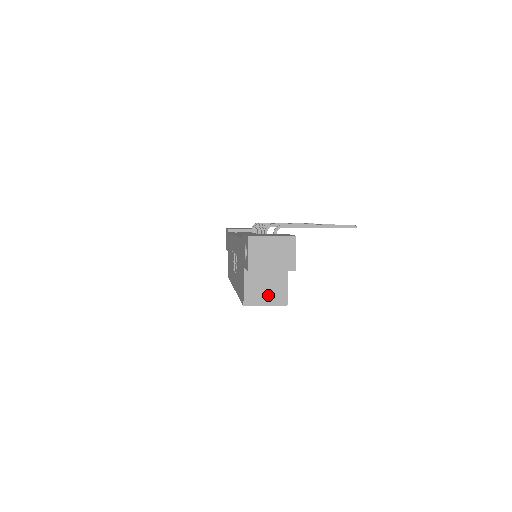
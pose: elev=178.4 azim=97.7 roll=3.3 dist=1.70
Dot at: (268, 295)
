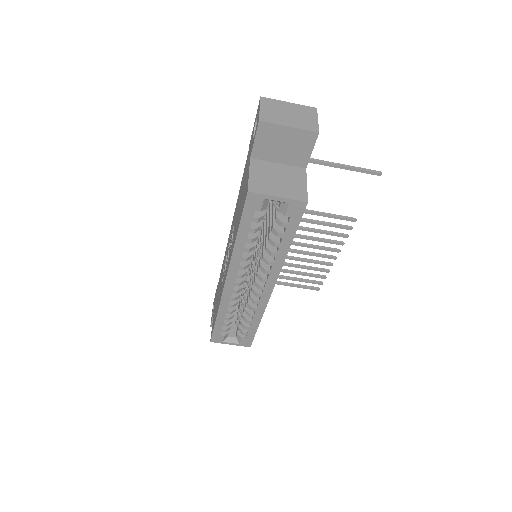
Dot at: (281, 188)
